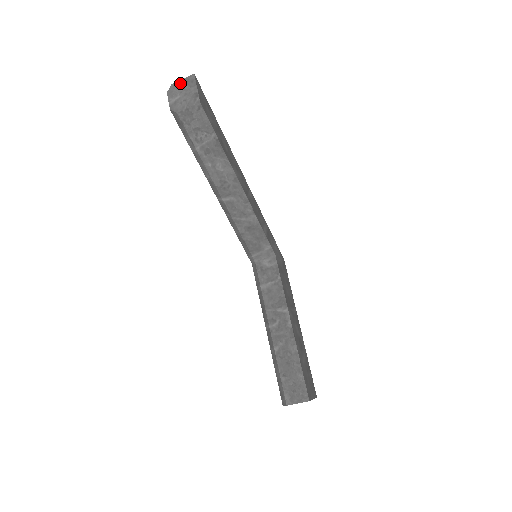
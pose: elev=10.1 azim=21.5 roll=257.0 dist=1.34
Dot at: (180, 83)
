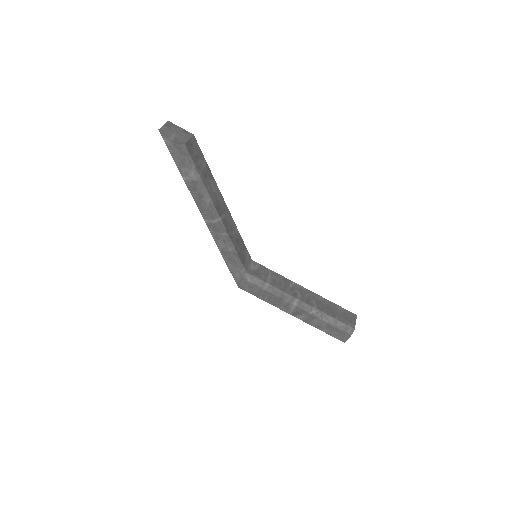
Dot at: (165, 128)
